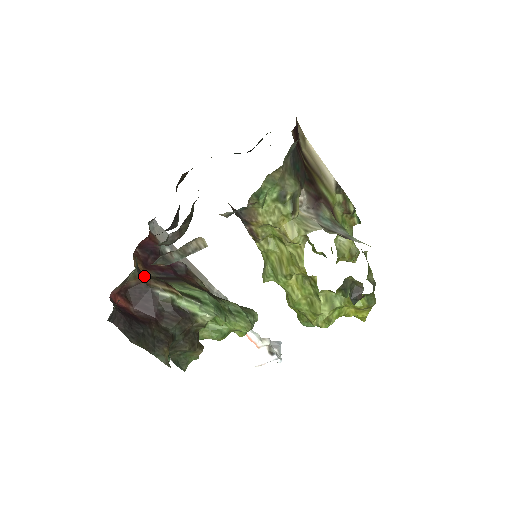
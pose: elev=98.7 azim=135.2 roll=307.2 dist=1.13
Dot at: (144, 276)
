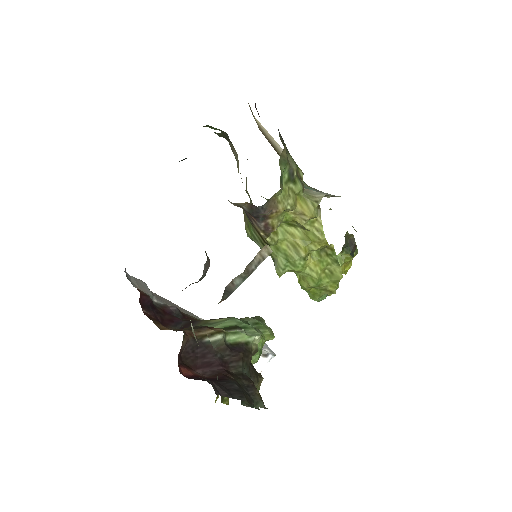
Dot at: (184, 331)
